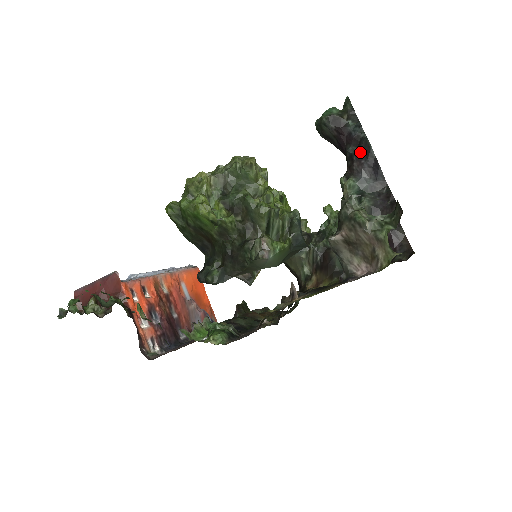
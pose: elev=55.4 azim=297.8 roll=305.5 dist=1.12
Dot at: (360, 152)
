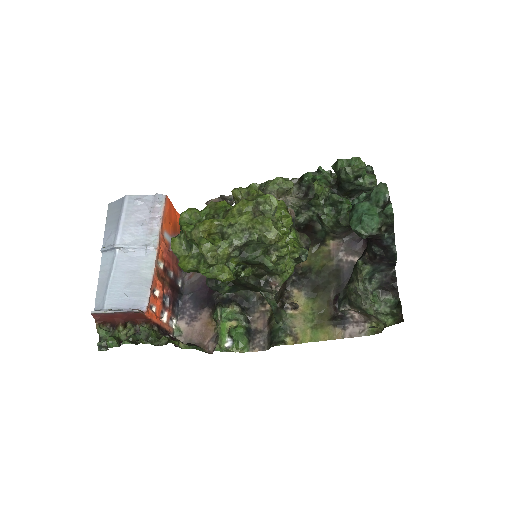
Dot at: (385, 257)
